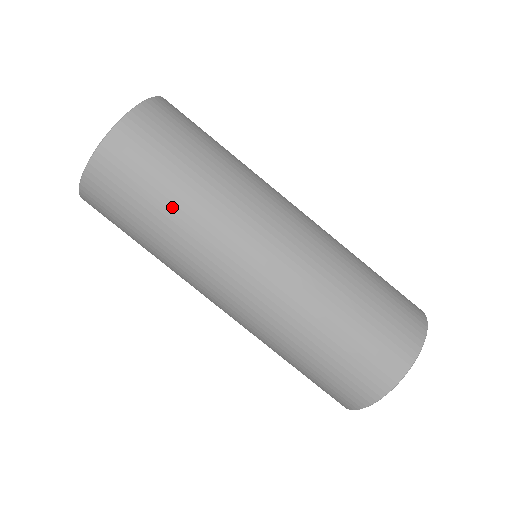
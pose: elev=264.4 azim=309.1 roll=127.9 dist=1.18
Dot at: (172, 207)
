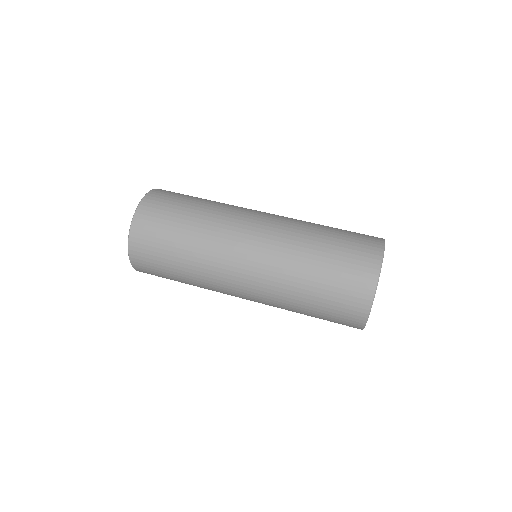
Dot at: (206, 200)
